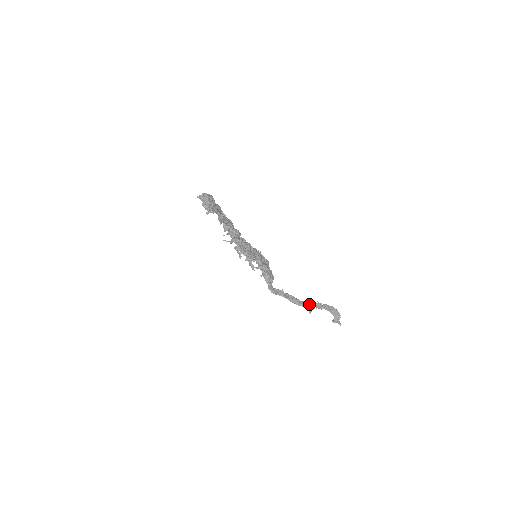
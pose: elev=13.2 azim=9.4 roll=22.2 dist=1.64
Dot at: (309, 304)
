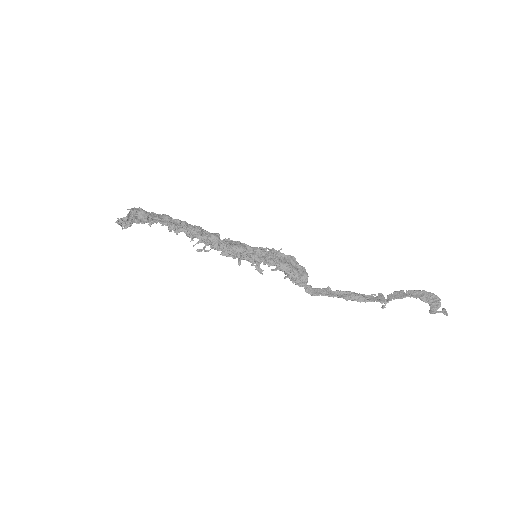
Dot at: (381, 296)
